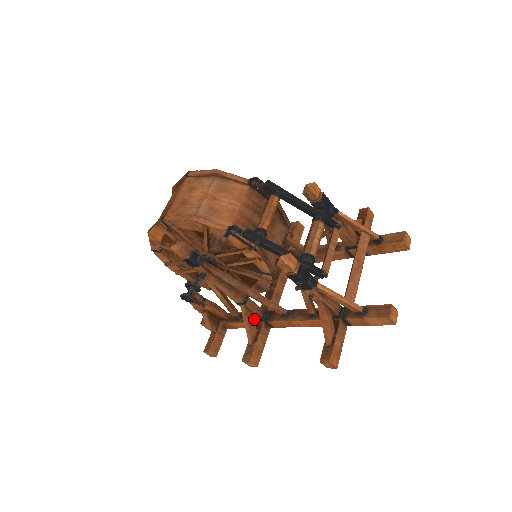
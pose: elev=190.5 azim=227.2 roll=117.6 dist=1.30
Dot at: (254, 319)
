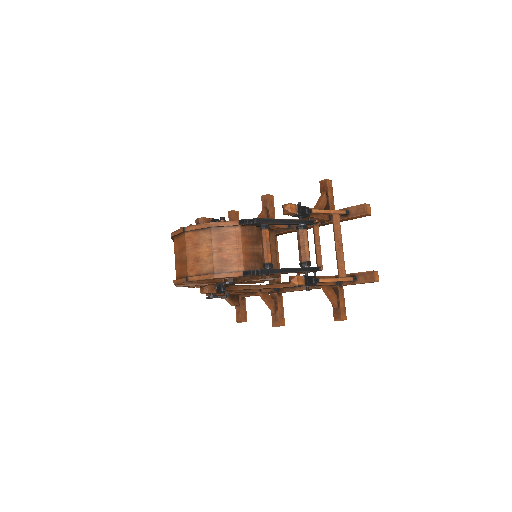
Dot at: occluded
